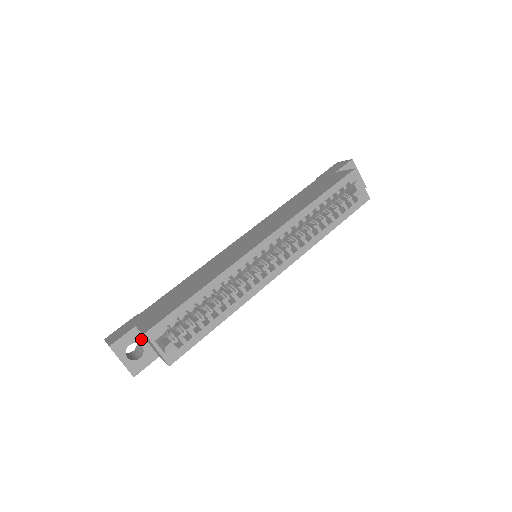
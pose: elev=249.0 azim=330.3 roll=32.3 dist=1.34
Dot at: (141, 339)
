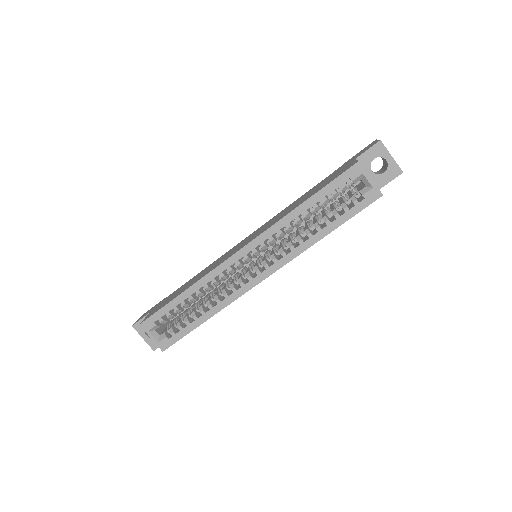
Dot at: occluded
